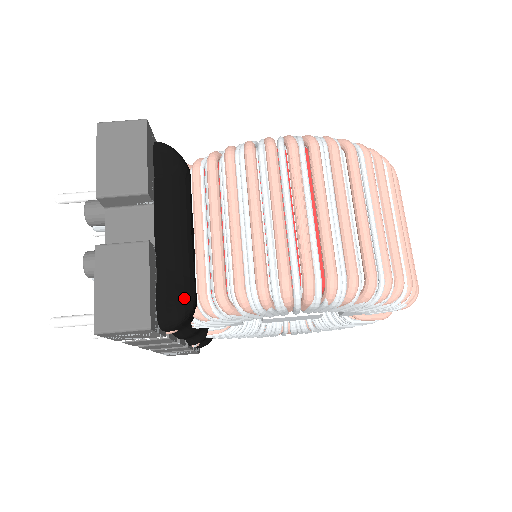
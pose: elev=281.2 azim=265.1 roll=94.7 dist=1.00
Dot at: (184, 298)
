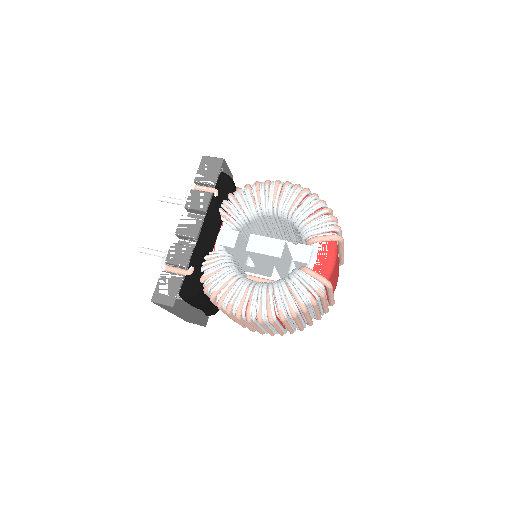
Dot at: occluded
